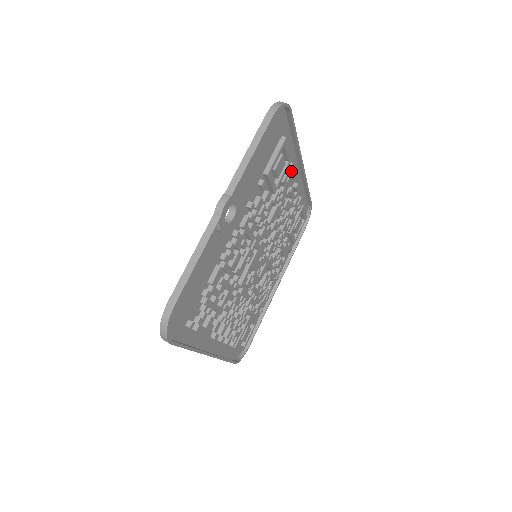
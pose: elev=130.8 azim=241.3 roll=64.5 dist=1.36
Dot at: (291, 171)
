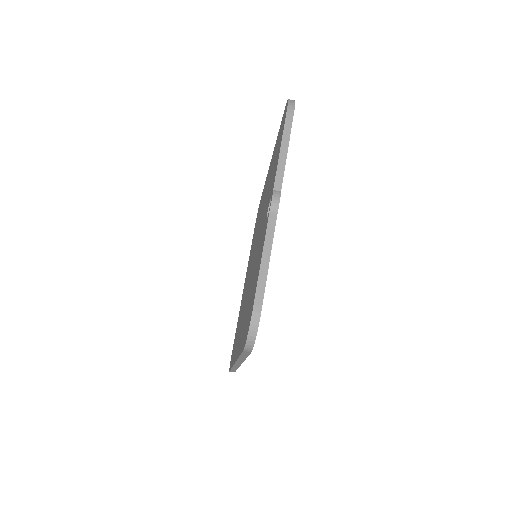
Dot at: occluded
